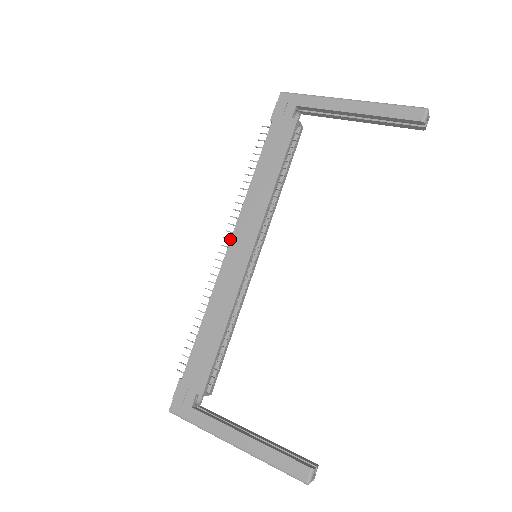
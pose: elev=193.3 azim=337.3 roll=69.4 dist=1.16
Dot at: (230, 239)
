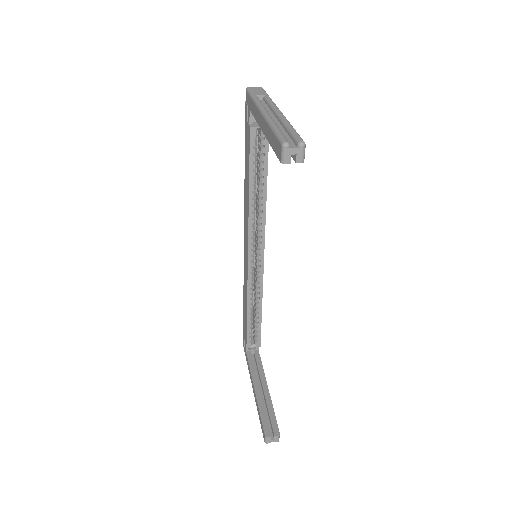
Dot at: (244, 237)
